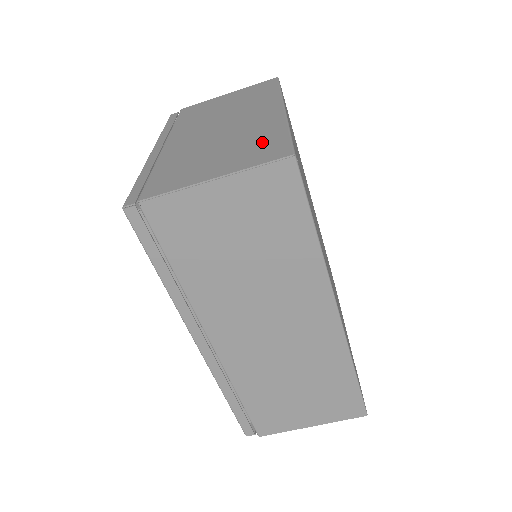
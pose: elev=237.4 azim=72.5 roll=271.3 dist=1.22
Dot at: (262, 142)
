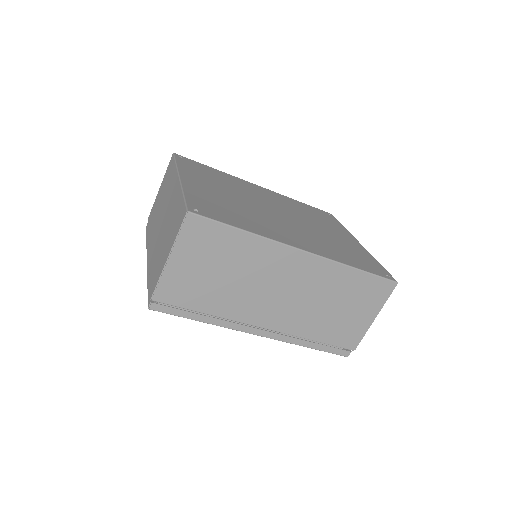
Dot at: (176, 214)
